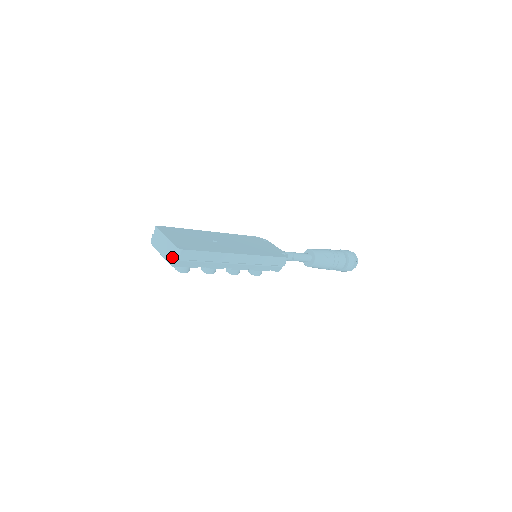
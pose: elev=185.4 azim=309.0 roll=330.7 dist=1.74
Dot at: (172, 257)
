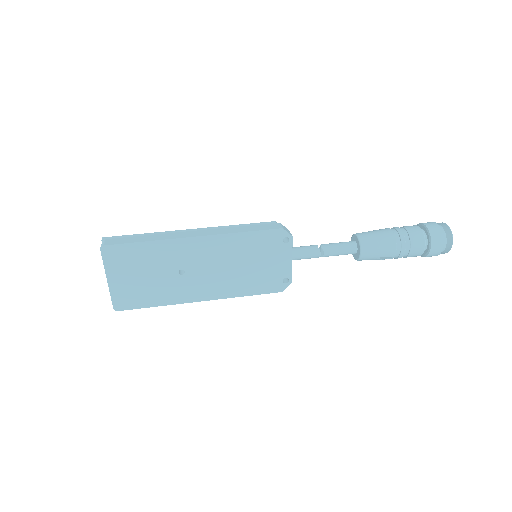
Dot at: occluded
